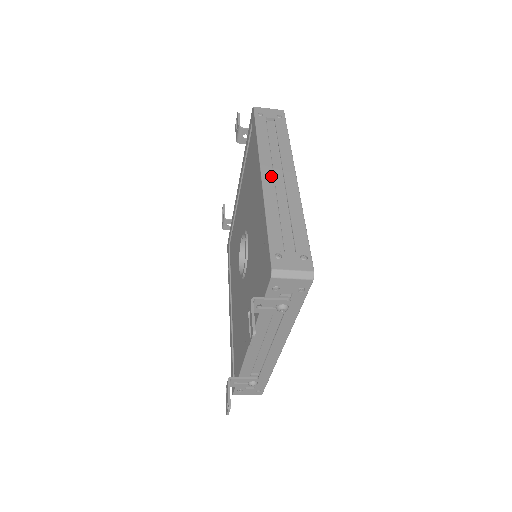
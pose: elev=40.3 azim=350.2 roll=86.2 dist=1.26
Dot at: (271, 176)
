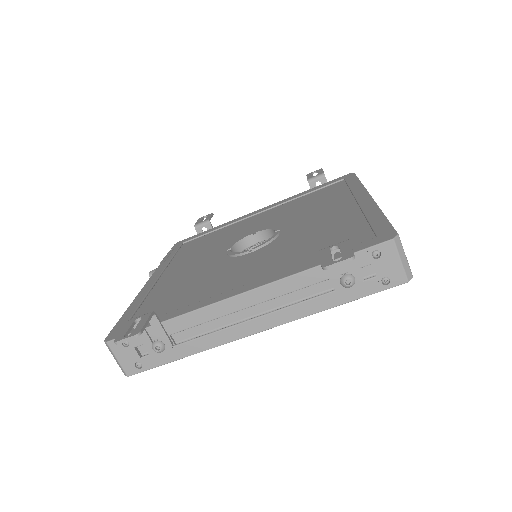
Dot at: occluded
